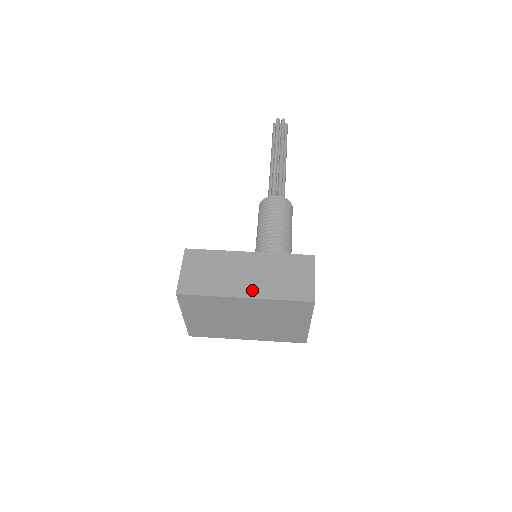
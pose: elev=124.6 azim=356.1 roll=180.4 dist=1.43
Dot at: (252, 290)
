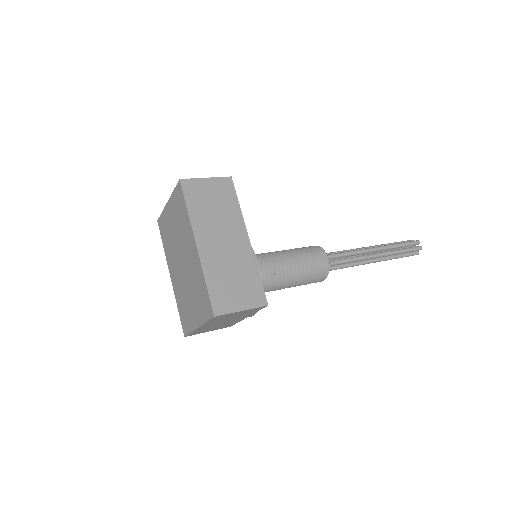
Dot at: (207, 250)
